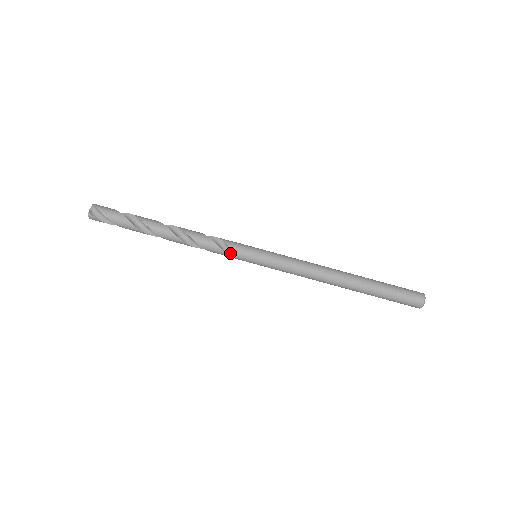
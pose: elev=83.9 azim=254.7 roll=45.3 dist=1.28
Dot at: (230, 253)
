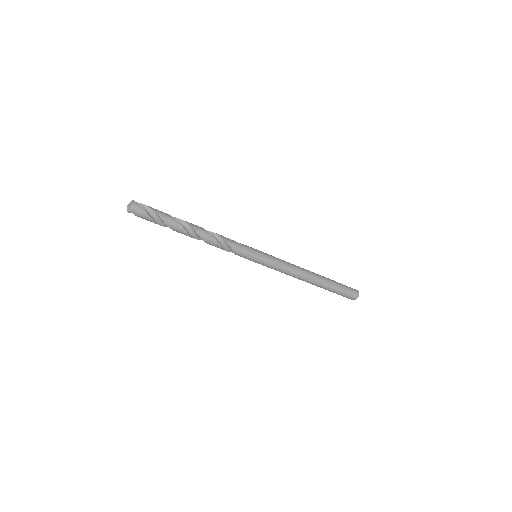
Dot at: occluded
